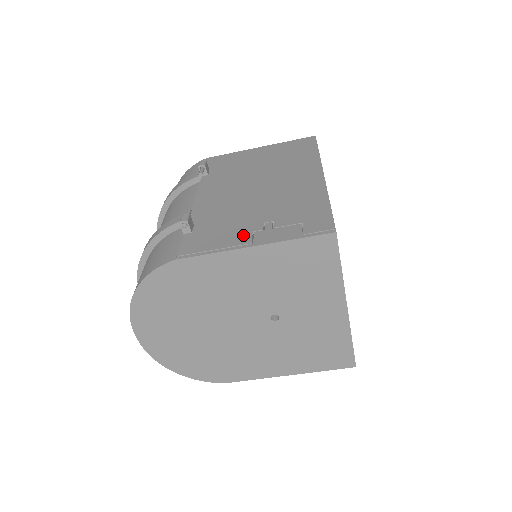
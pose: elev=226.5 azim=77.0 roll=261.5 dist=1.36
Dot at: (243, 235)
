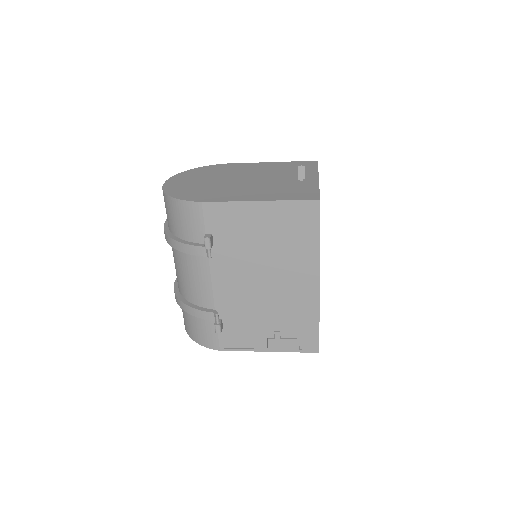
Dot at: (261, 340)
